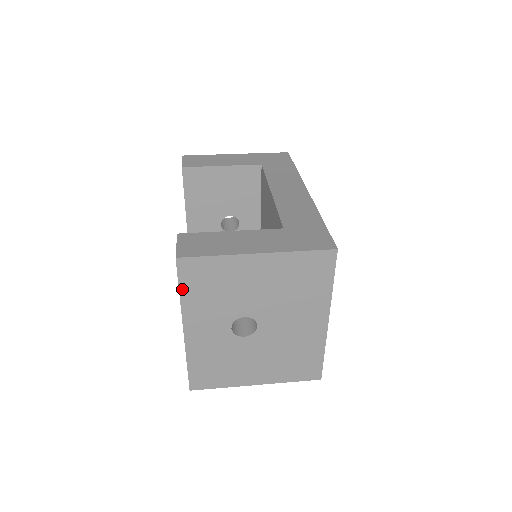
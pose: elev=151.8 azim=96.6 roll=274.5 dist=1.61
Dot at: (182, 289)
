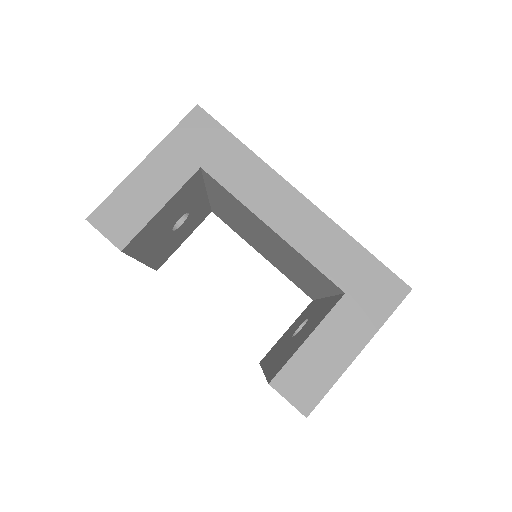
Dot at: occluded
